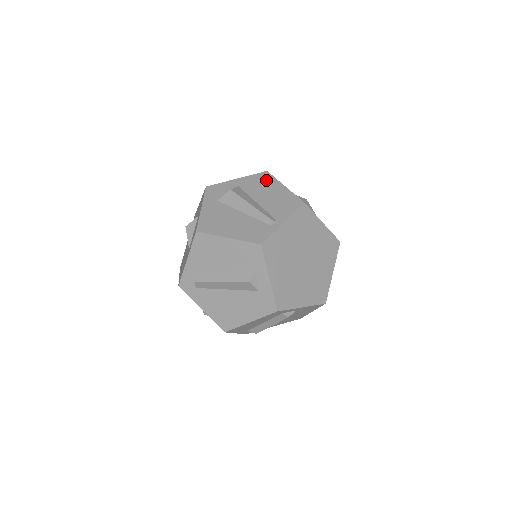
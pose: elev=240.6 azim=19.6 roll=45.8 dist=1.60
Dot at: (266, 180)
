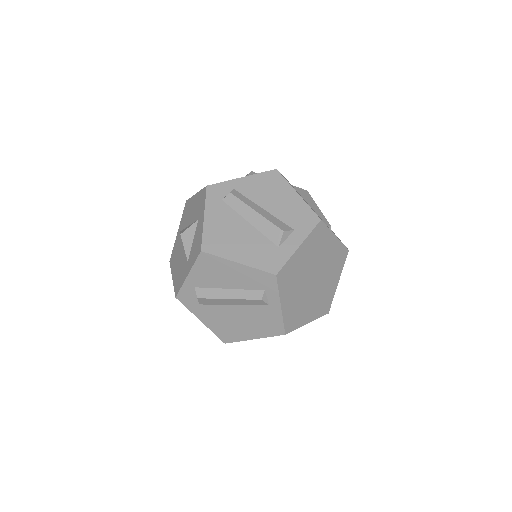
Dot at: occluded
